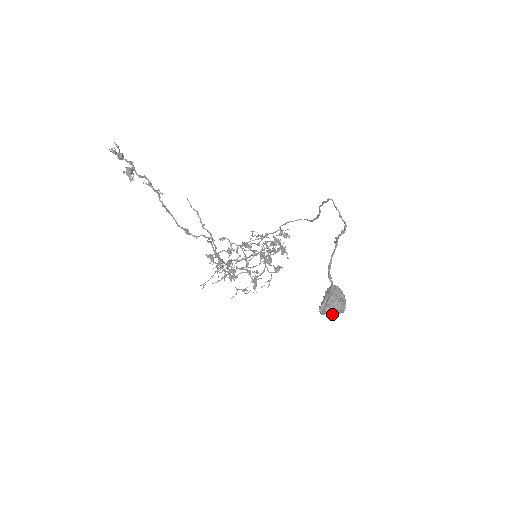
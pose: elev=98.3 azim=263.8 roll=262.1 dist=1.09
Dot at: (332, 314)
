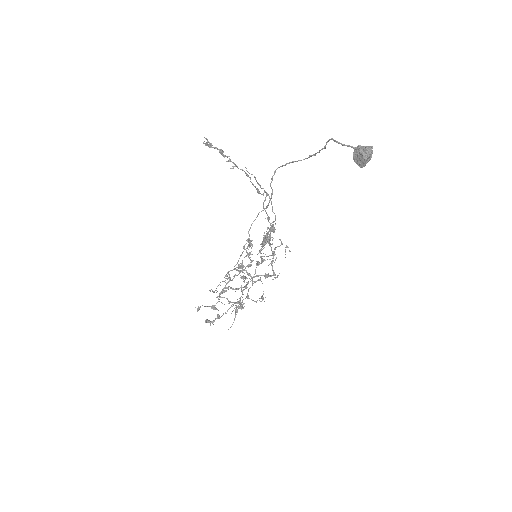
Dot at: (370, 158)
